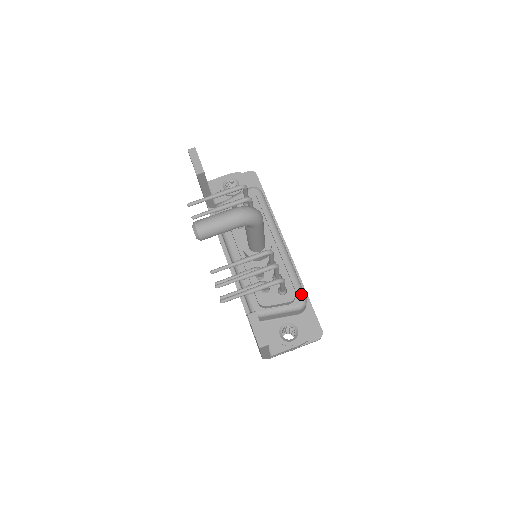
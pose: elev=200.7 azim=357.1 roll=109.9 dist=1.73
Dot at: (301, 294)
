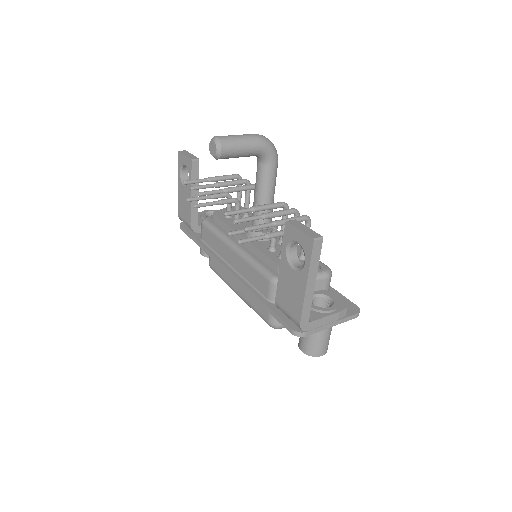
Dot at: (323, 264)
